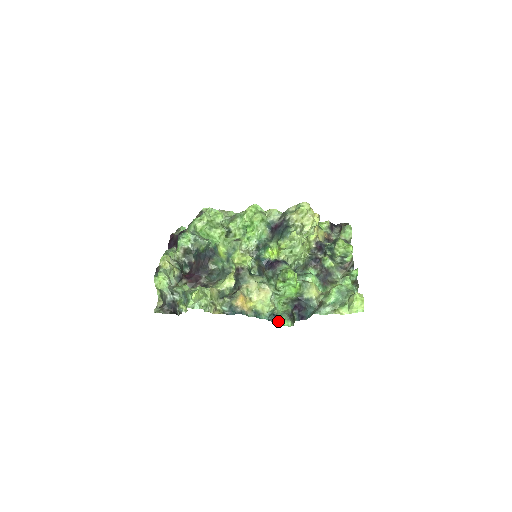
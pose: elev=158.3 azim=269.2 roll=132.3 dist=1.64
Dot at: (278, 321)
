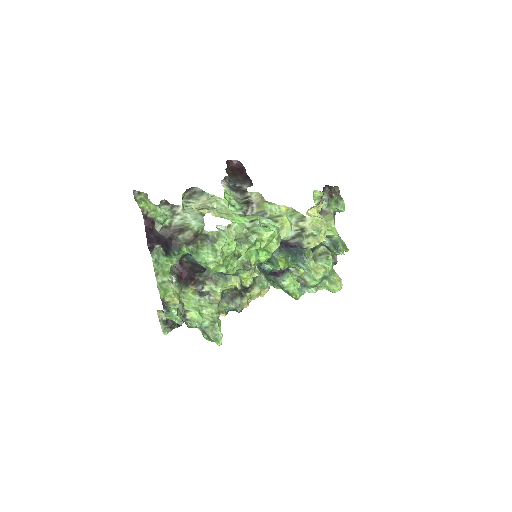
Dot at: occluded
